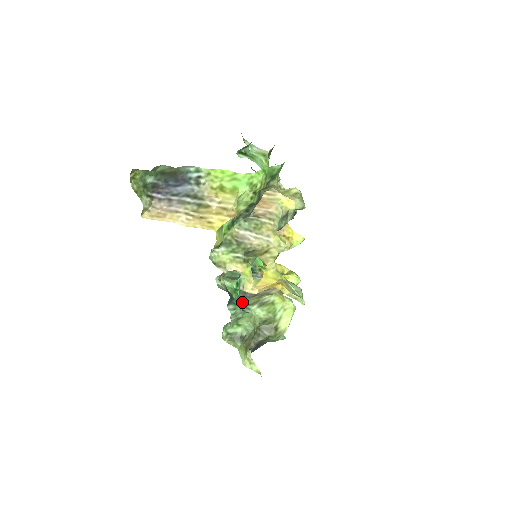
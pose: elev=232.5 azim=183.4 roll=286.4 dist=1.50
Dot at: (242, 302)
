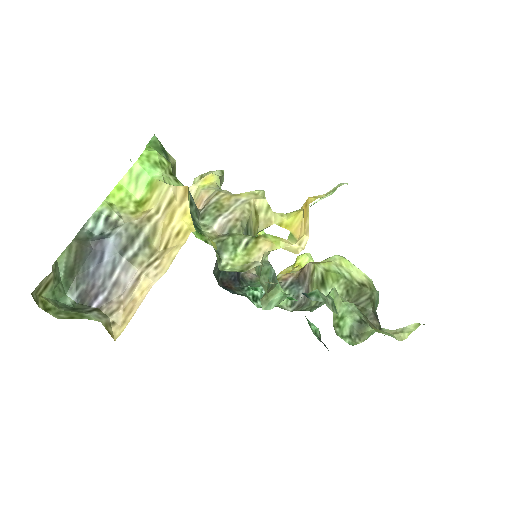
Dot at: (310, 308)
